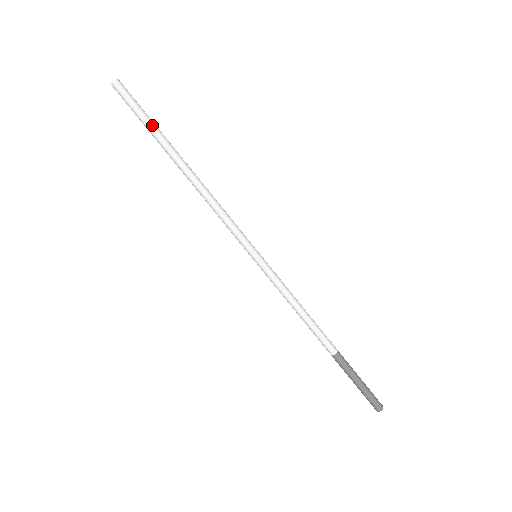
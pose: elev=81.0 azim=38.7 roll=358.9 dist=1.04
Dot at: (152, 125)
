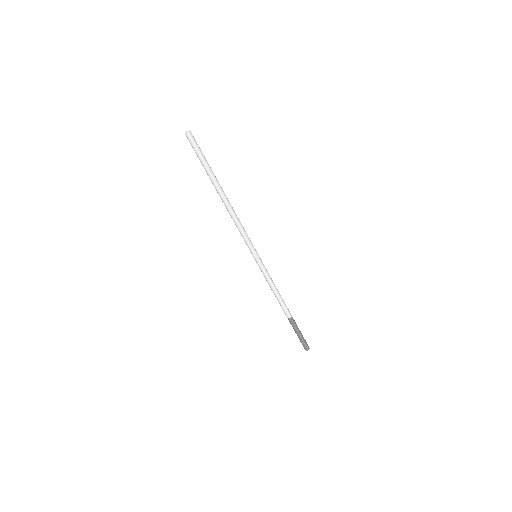
Dot at: (207, 166)
